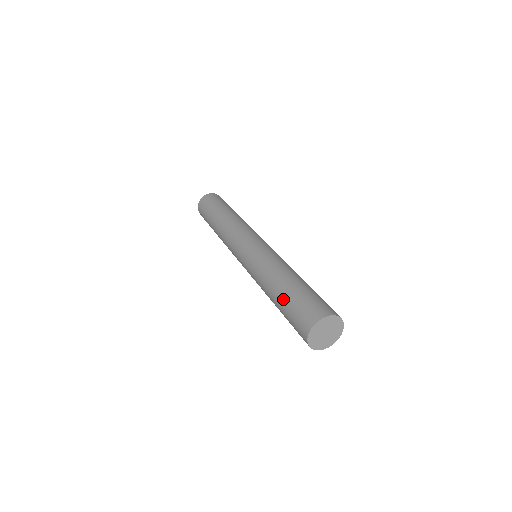
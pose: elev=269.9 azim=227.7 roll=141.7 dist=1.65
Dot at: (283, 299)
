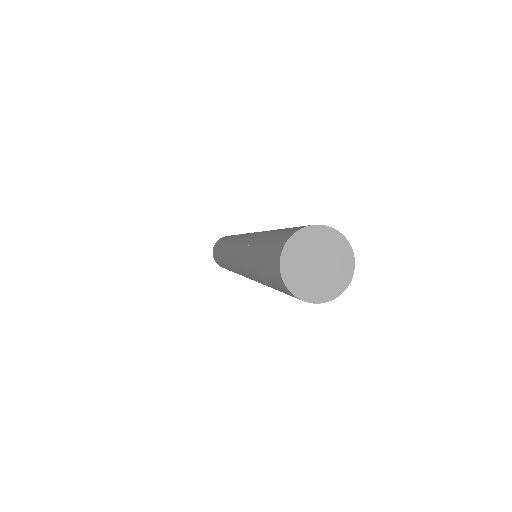
Dot at: (266, 237)
